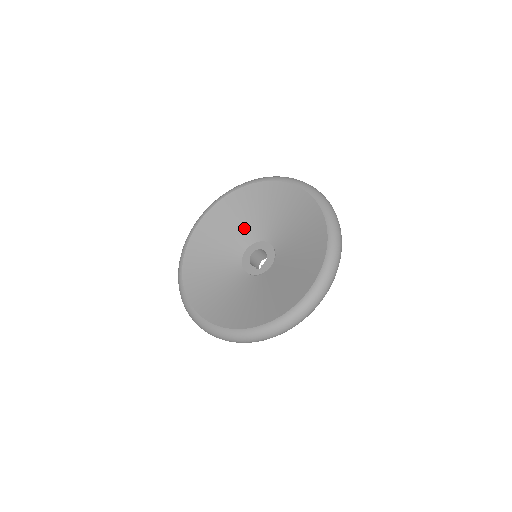
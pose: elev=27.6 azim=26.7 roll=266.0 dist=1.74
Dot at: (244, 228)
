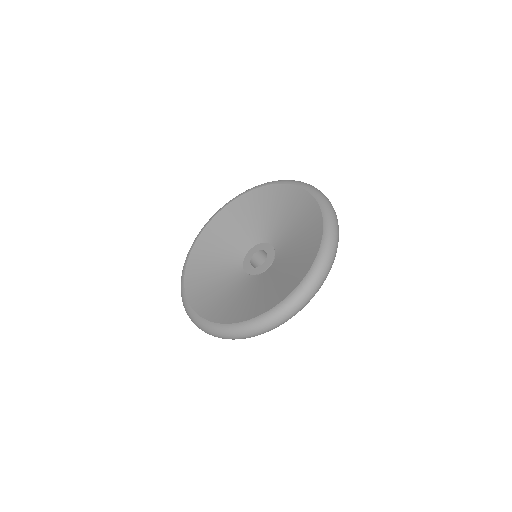
Dot at: (264, 224)
